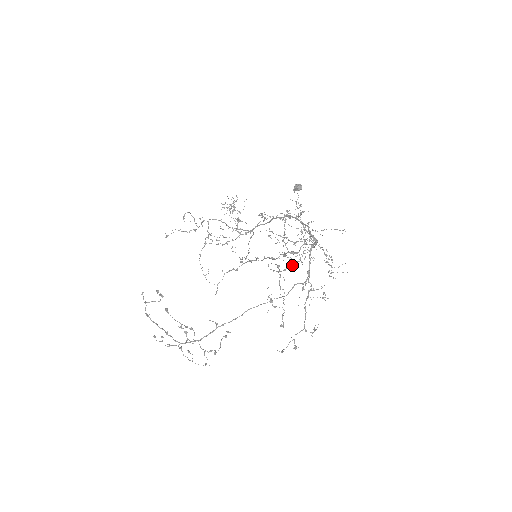
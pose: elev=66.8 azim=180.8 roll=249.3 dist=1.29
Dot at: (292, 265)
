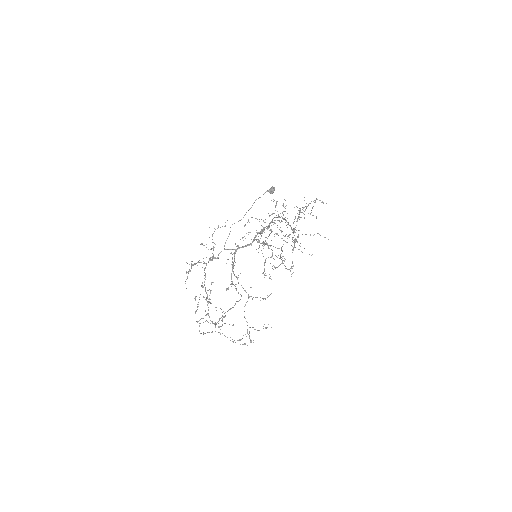
Dot at: occluded
